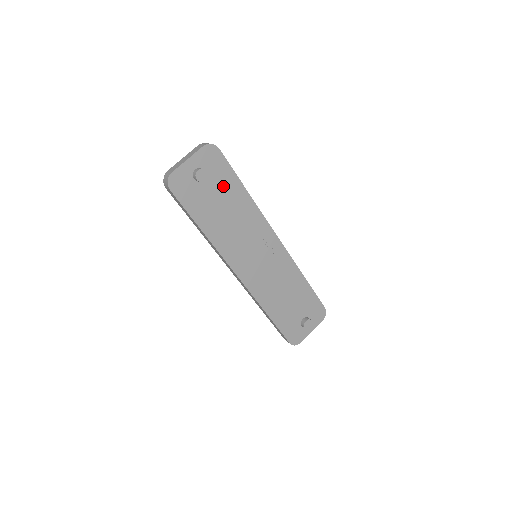
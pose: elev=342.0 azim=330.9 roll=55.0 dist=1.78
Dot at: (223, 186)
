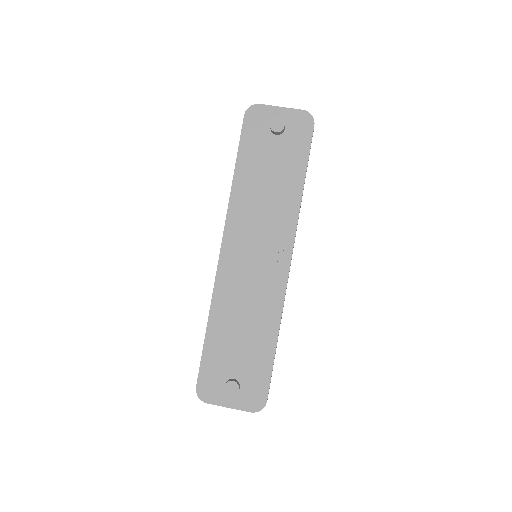
Dot at: (288, 157)
